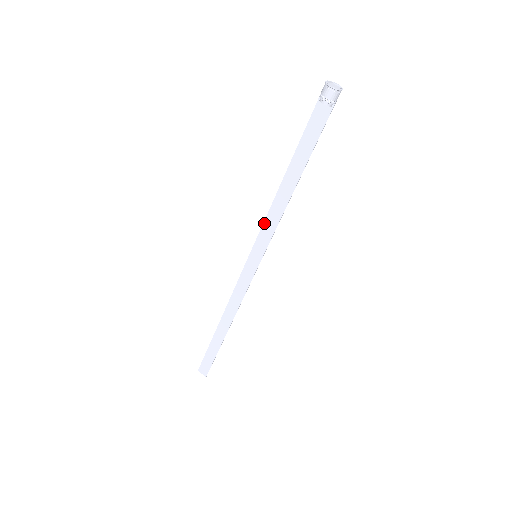
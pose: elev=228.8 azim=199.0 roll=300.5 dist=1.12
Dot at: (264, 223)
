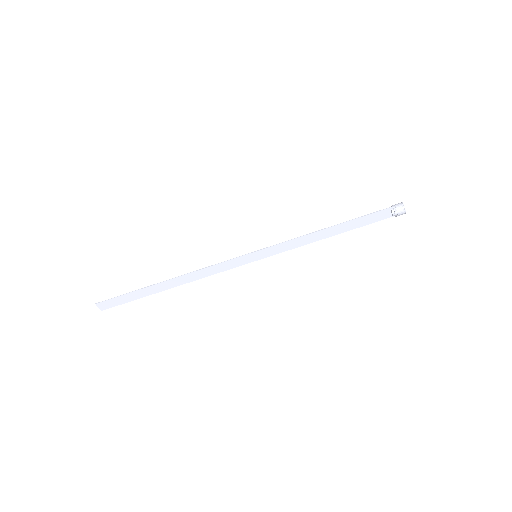
Dot at: (286, 242)
